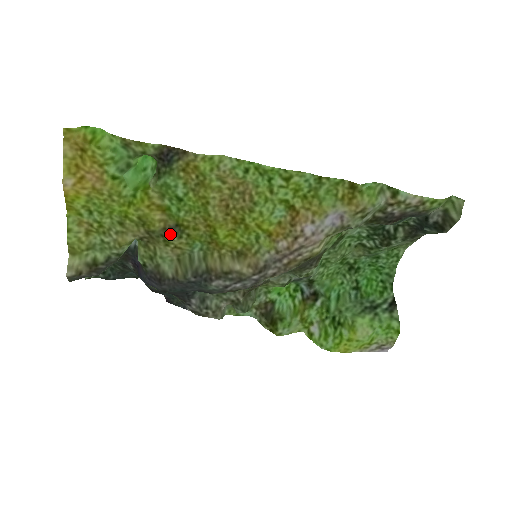
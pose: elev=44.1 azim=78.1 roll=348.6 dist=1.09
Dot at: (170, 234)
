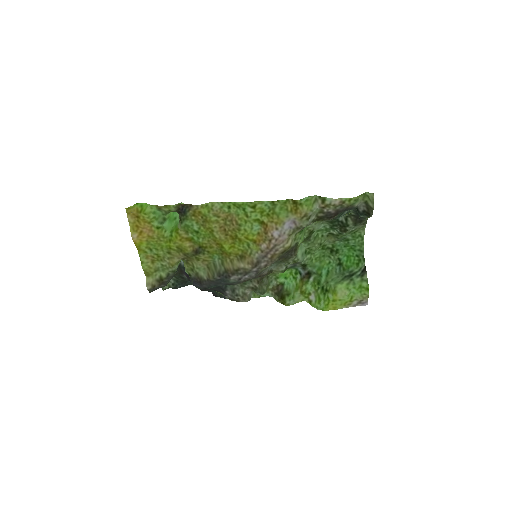
Dot at: (198, 253)
